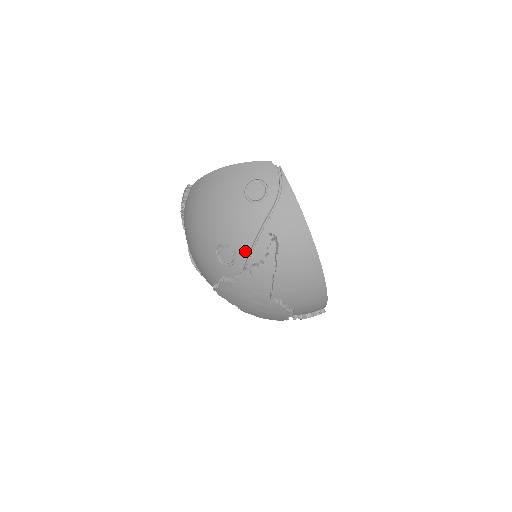
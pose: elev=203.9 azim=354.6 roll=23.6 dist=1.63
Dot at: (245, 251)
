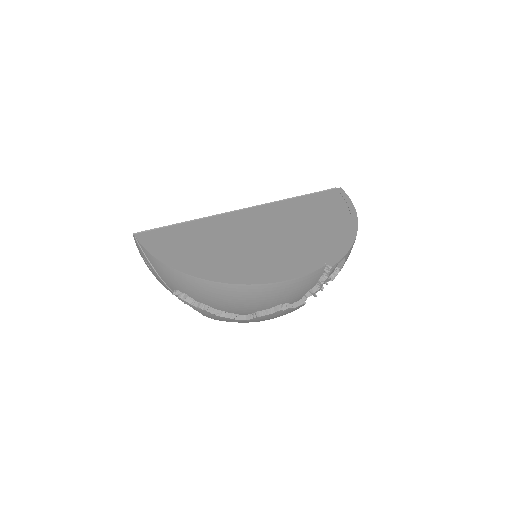
Dot at: occluded
